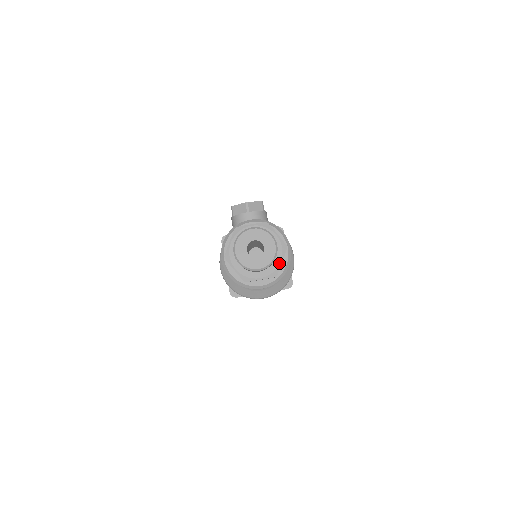
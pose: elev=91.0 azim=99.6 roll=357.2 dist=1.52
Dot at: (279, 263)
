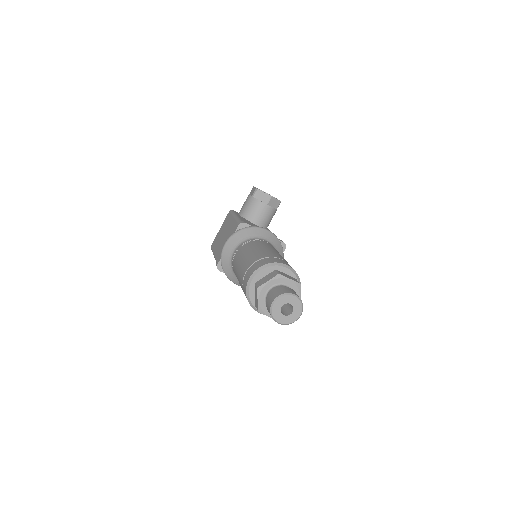
Dot at: occluded
